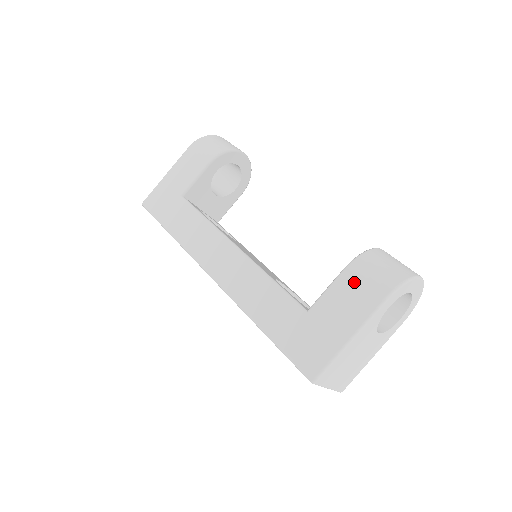
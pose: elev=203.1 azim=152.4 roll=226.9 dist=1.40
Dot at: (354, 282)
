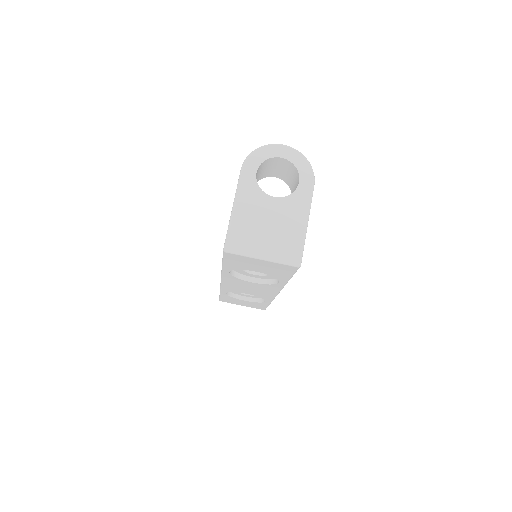
Dot at: occluded
